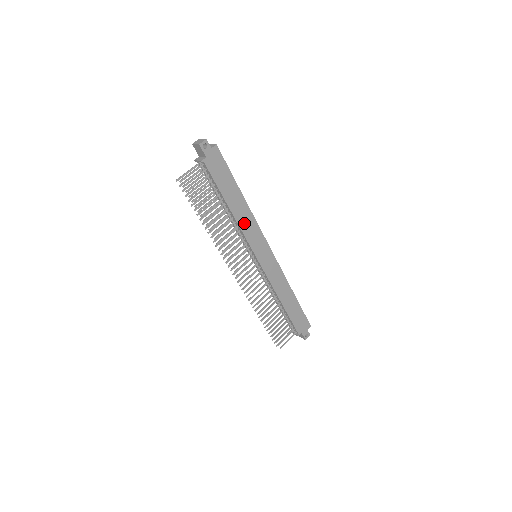
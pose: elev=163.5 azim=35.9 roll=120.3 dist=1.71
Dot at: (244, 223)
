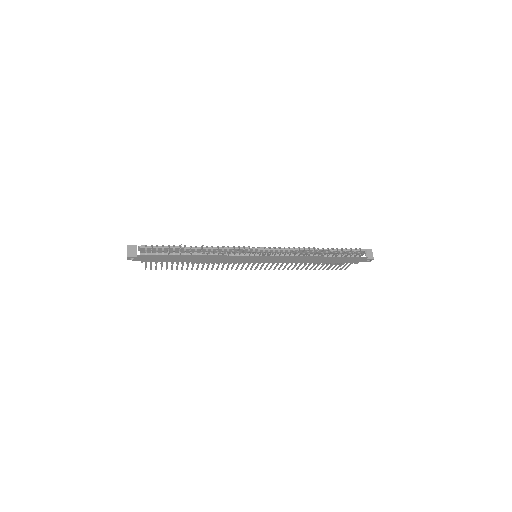
Dot at: (217, 260)
